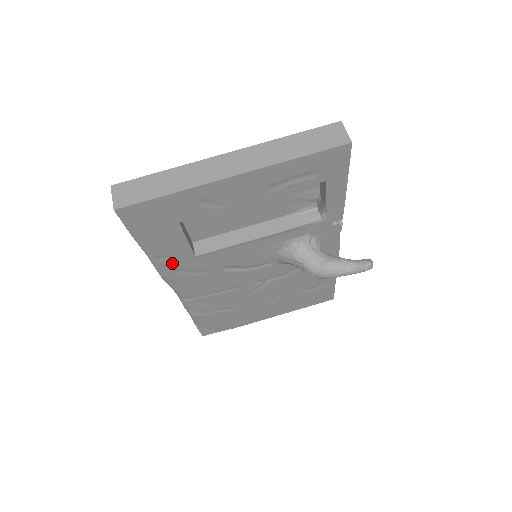
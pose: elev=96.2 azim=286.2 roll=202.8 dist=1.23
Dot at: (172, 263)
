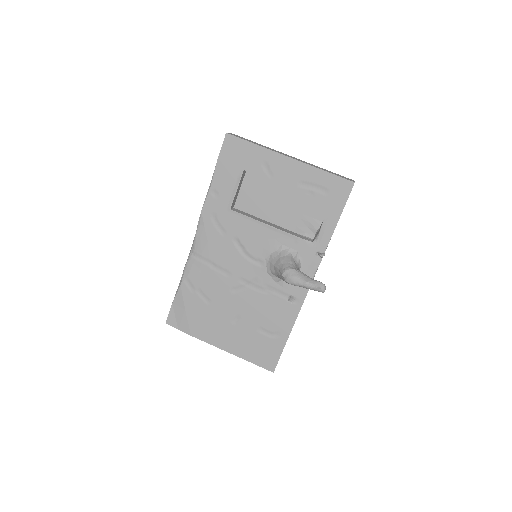
Dot at: (216, 204)
